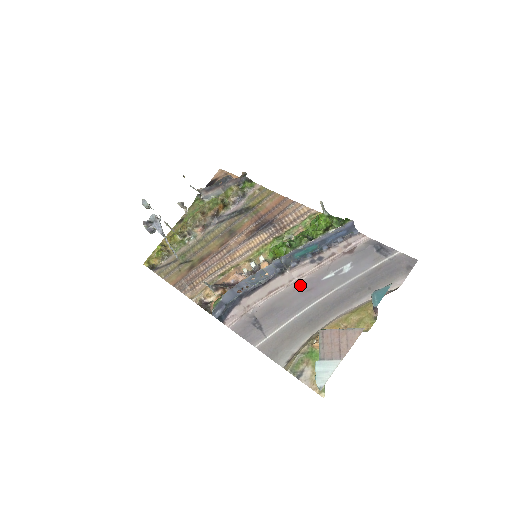
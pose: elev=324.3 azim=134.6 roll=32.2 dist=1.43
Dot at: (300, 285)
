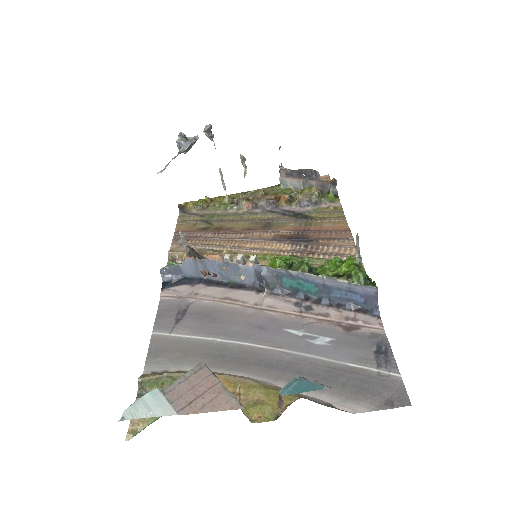
Dot at: (259, 316)
